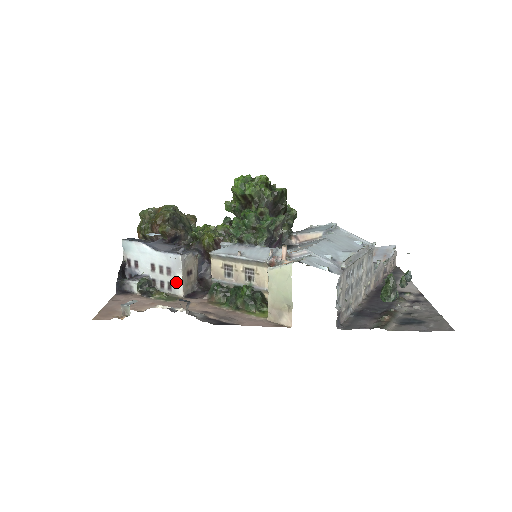
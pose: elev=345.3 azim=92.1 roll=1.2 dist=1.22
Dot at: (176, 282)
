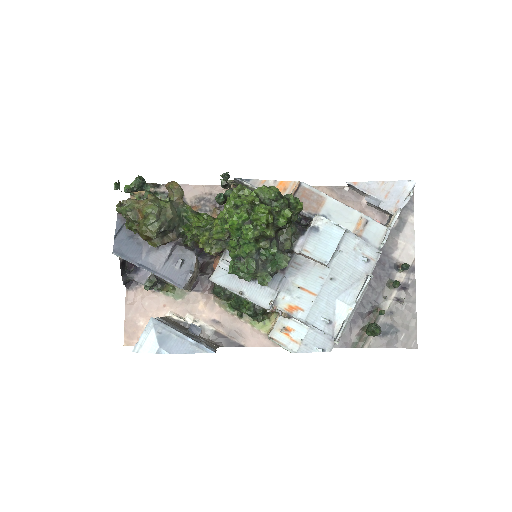
Dot at: occluded
